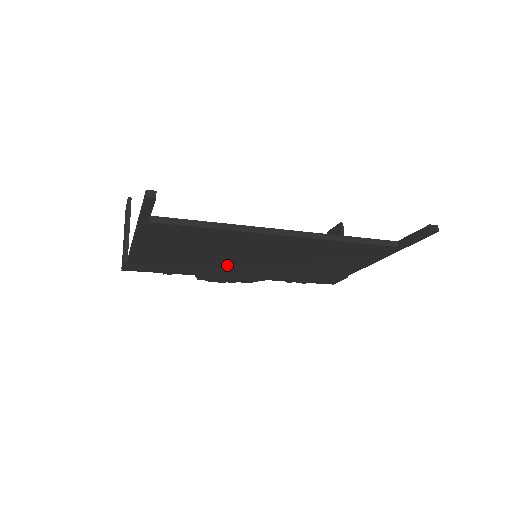
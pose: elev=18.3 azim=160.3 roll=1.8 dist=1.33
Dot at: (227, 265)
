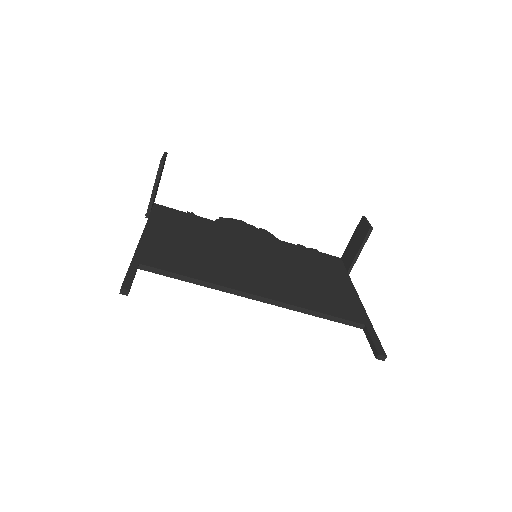
Dot at: occluded
